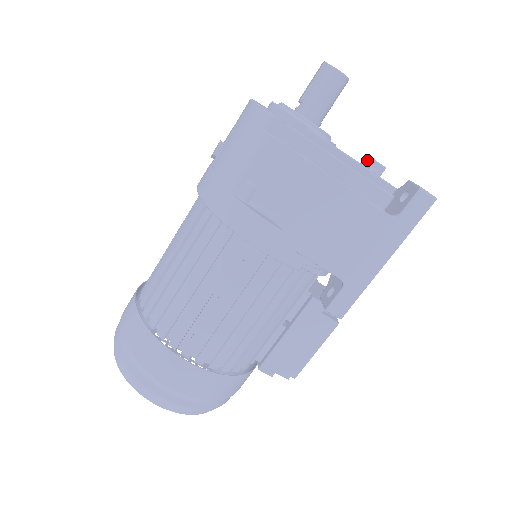
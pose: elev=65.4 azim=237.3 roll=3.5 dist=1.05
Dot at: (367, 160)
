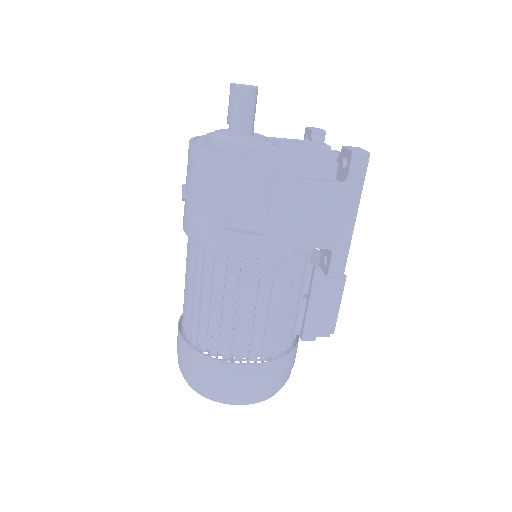
Dot at: (308, 132)
